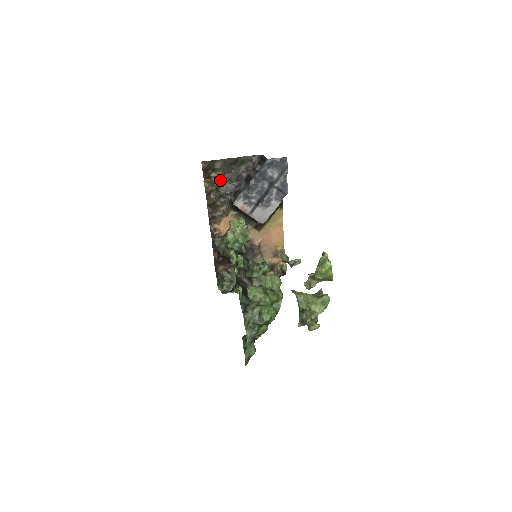
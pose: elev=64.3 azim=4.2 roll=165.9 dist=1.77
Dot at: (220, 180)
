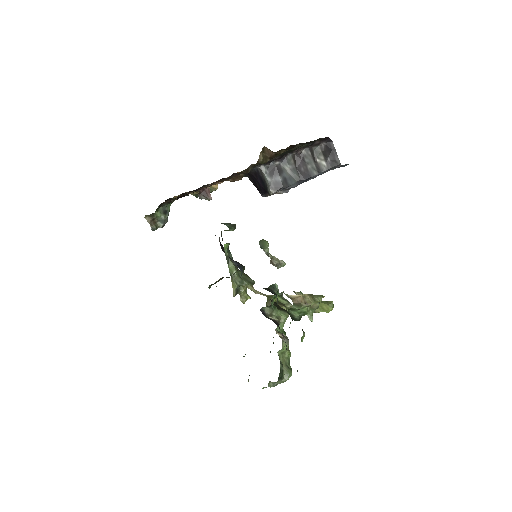
Dot at: occluded
